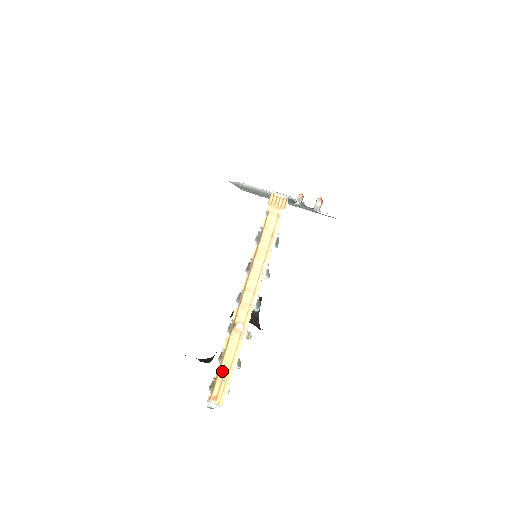
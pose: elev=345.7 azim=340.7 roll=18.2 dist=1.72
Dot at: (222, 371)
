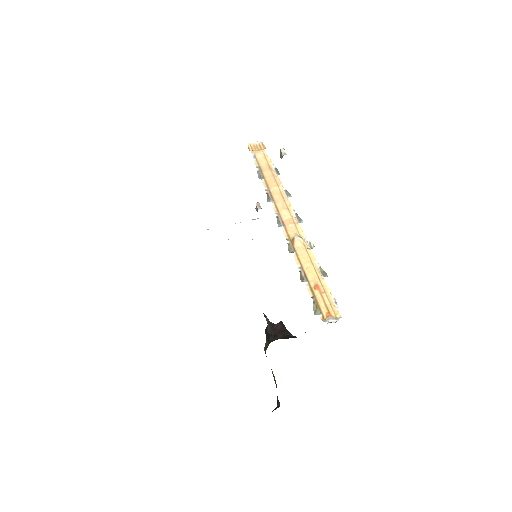
Dot at: (314, 285)
